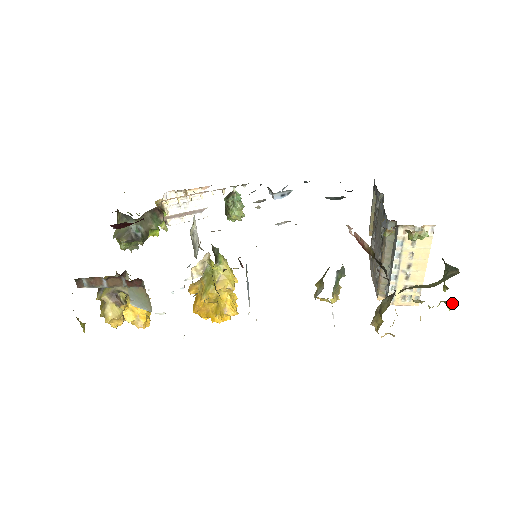
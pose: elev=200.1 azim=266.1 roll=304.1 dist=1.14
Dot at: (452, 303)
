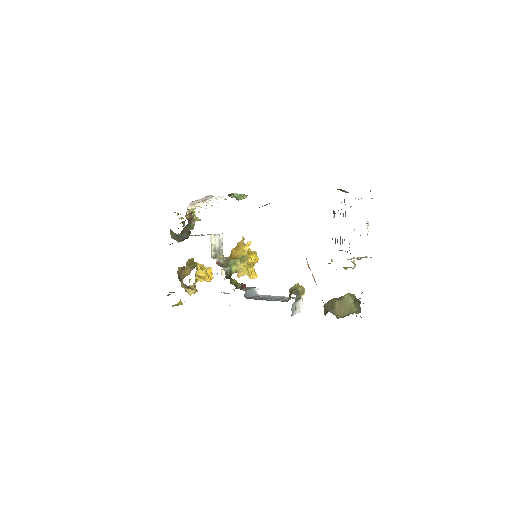
Dot at: occluded
